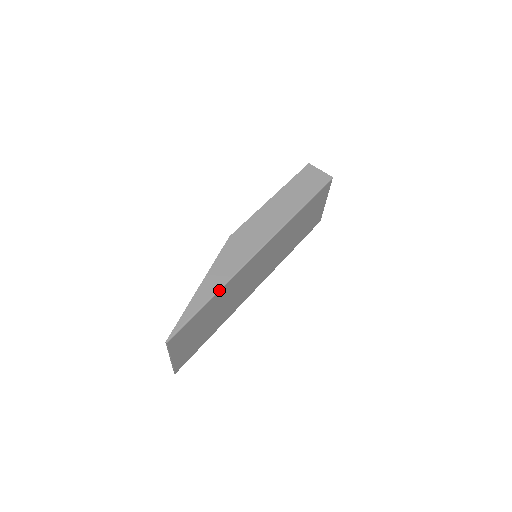
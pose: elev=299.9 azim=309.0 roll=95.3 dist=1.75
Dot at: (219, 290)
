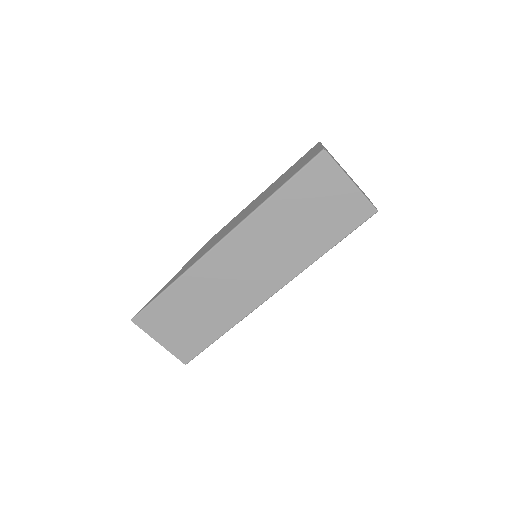
Dot at: (175, 281)
